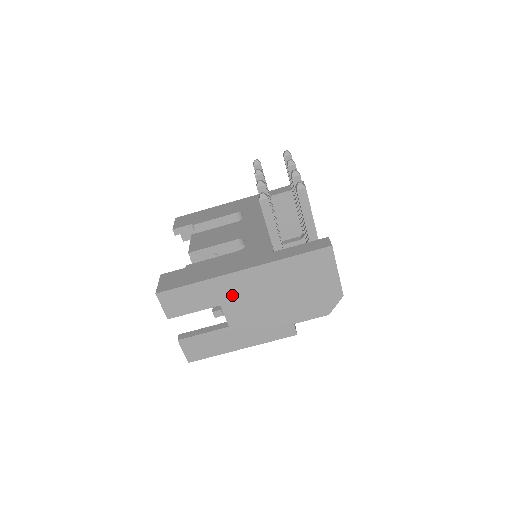
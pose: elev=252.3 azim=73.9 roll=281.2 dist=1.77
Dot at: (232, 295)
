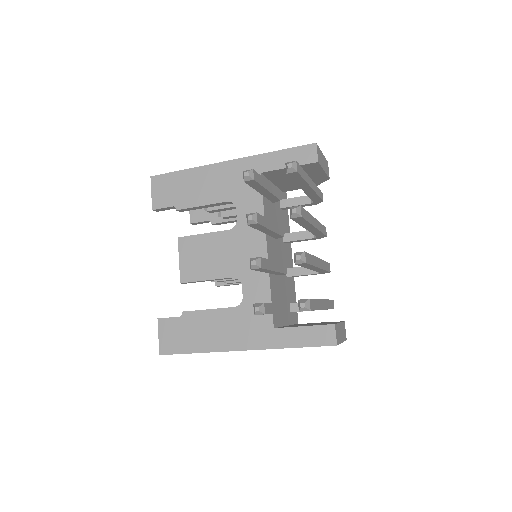
Dot at: occluded
